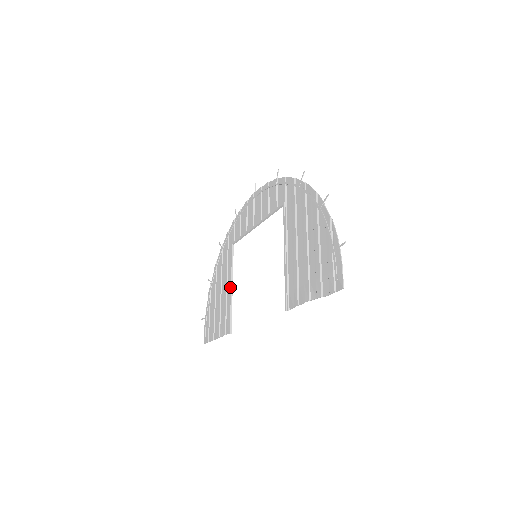
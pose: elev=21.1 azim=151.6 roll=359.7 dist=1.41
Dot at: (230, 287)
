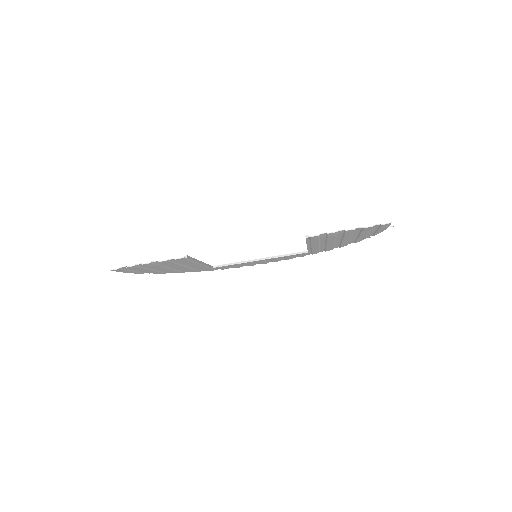
Dot at: (200, 261)
